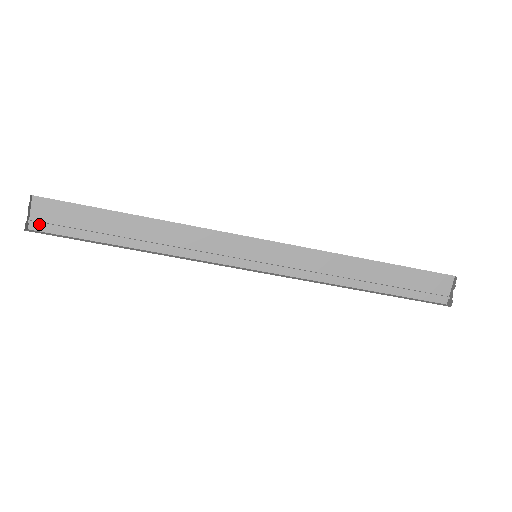
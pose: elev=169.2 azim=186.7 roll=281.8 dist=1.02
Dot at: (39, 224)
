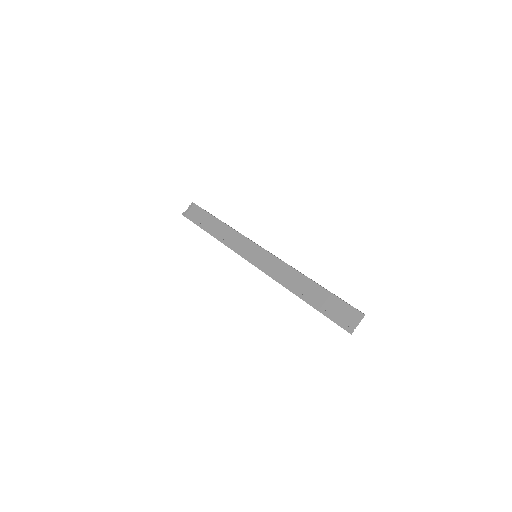
Dot at: (189, 215)
